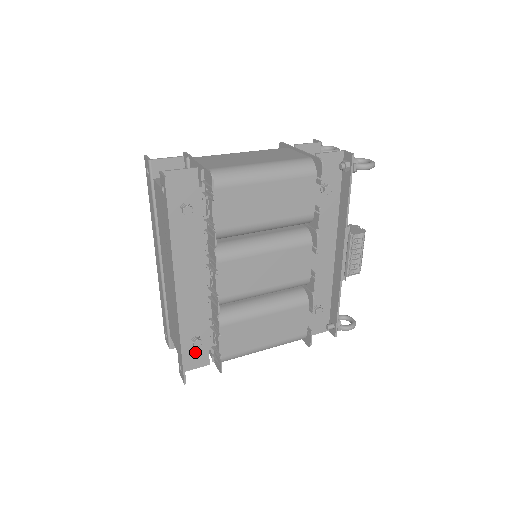
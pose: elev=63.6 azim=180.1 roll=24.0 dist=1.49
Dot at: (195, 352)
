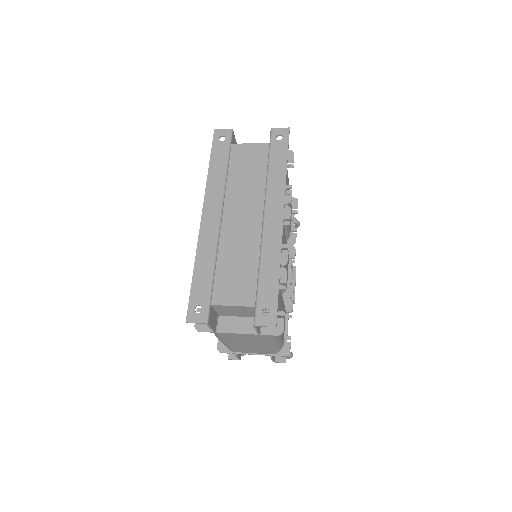
Dot at: occluded
